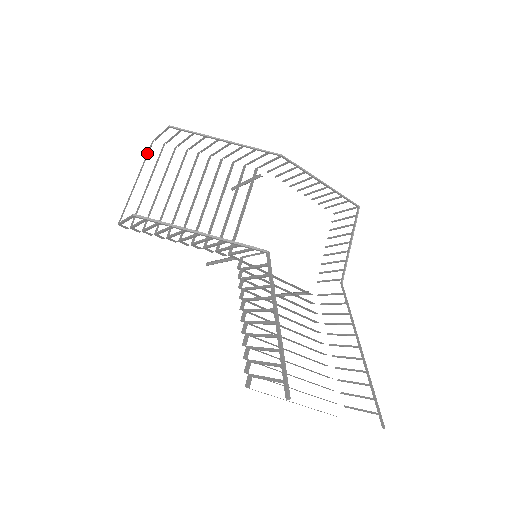
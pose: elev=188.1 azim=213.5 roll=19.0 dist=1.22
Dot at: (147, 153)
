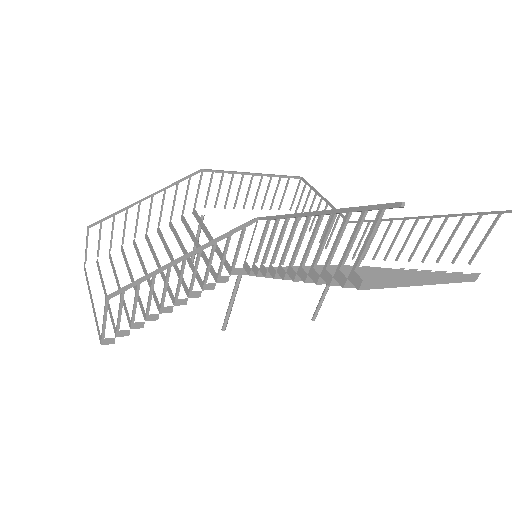
Dot at: (86, 278)
